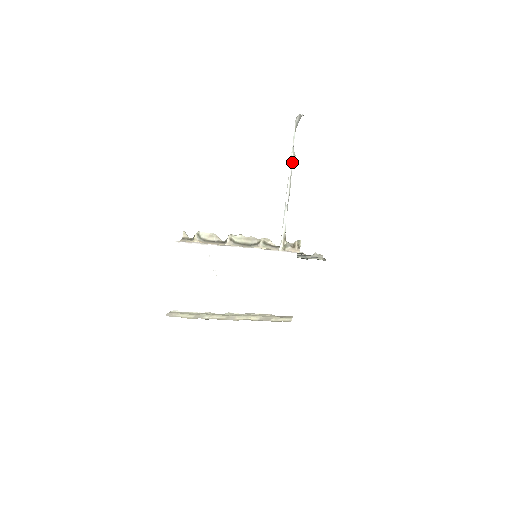
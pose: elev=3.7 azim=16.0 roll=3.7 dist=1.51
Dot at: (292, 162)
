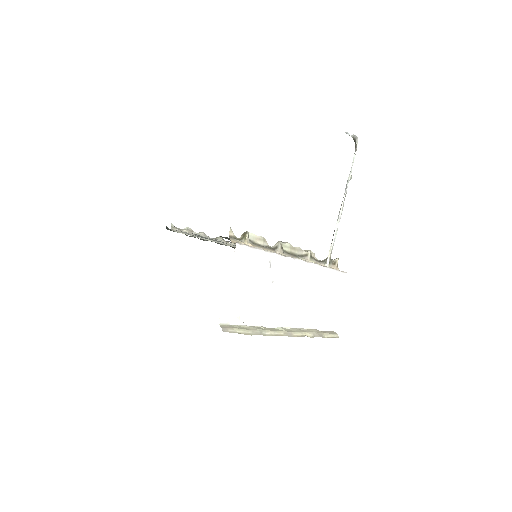
Dot at: (348, 182)
